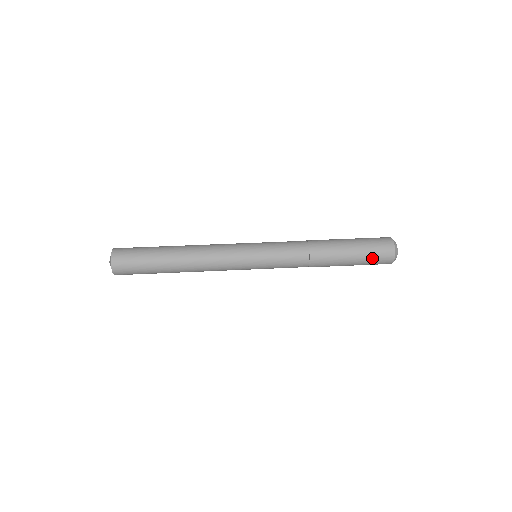
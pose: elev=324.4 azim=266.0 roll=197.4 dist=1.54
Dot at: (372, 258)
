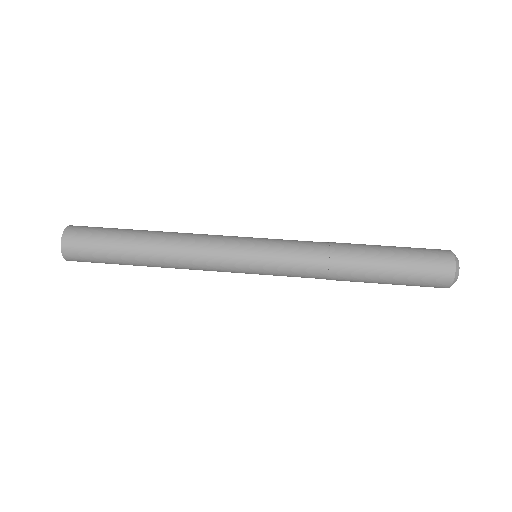
Dot at: (418, 281)
